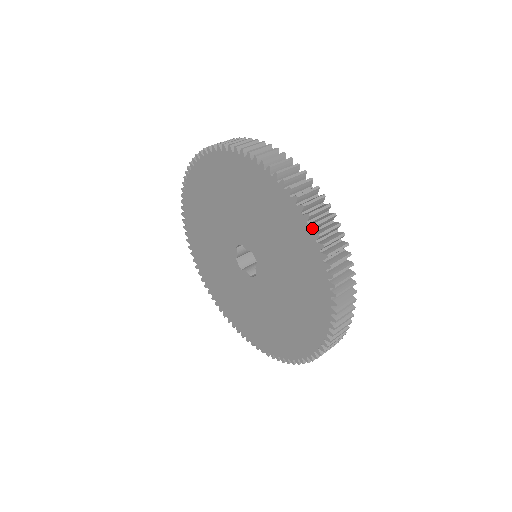
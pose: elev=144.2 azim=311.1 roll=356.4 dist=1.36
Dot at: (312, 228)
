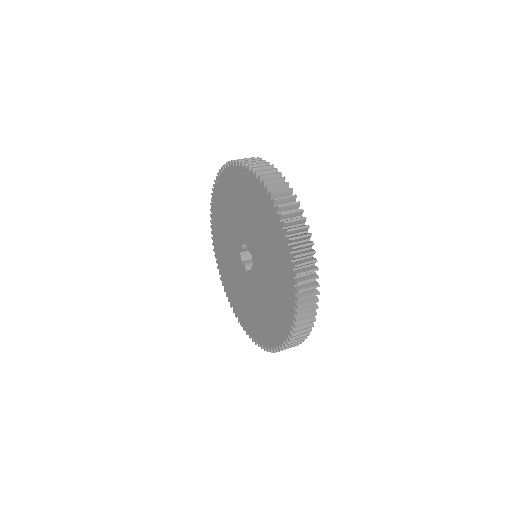
Dot at: (293, 267)
